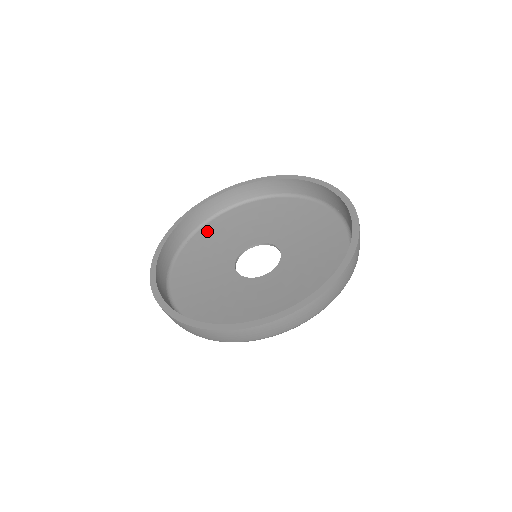
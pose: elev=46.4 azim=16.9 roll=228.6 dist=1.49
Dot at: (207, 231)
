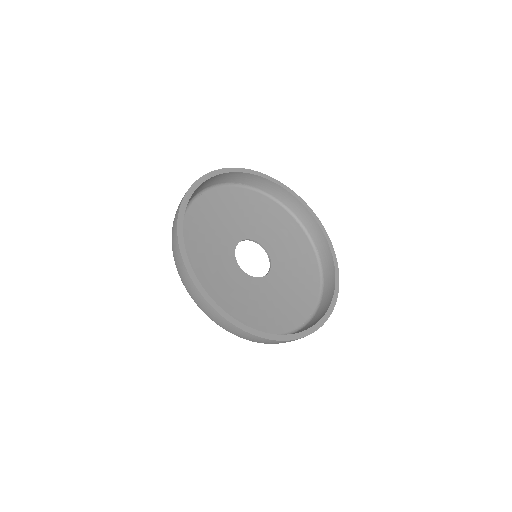
Dot at: (220, 195)
